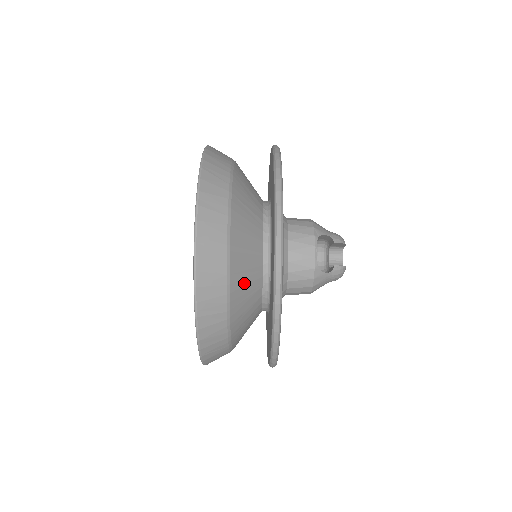
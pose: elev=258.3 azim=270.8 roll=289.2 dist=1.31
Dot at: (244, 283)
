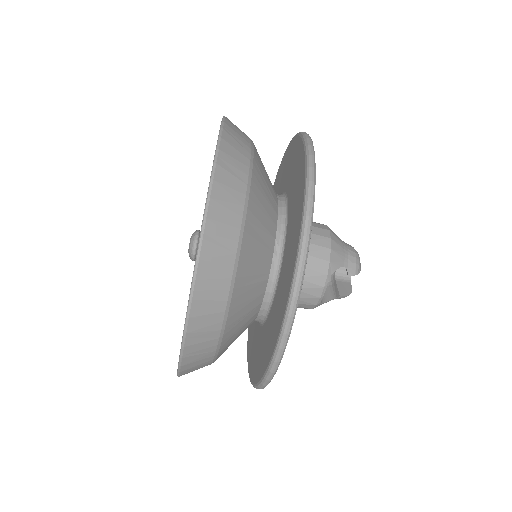
Dot at: (235, 338)
